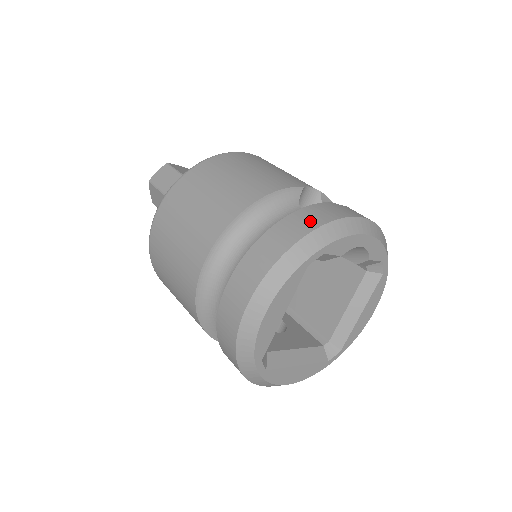
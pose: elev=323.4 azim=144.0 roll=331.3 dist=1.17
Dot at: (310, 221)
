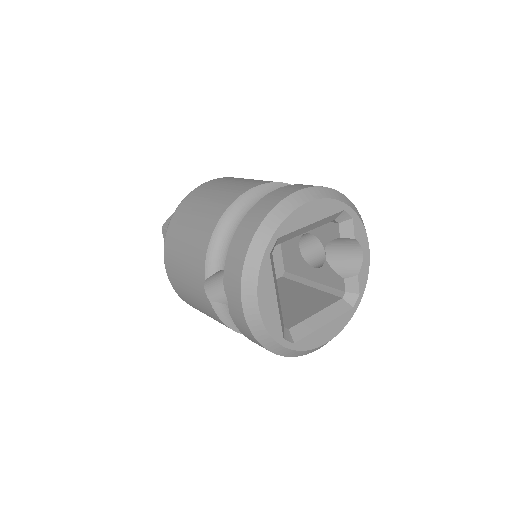
Dot at: occluded
